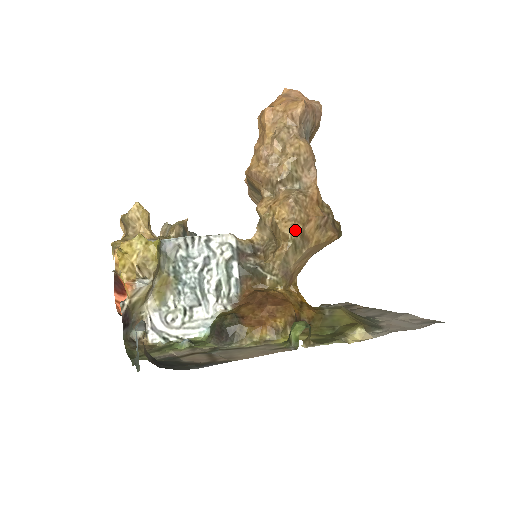
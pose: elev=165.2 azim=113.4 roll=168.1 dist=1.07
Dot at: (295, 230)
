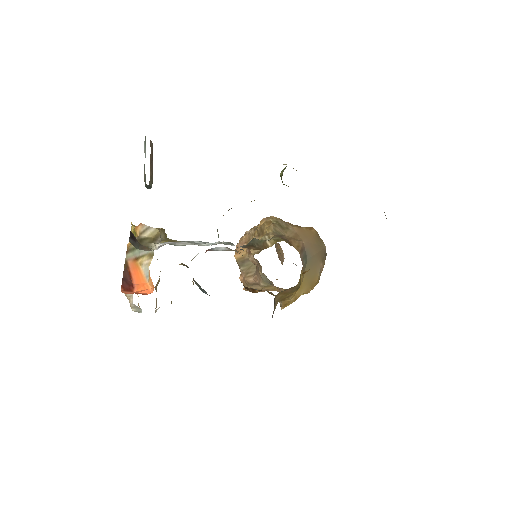
Dot at: (274, 218)
